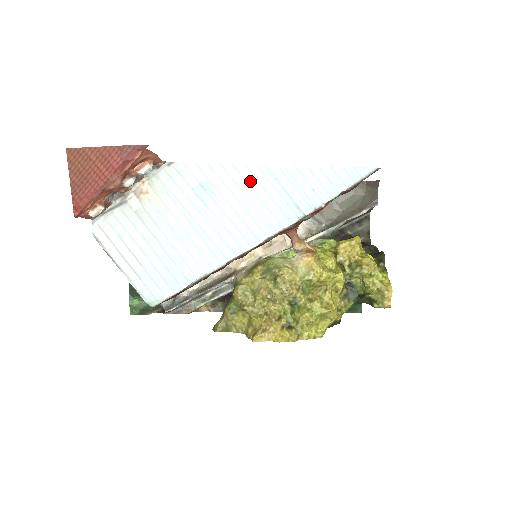
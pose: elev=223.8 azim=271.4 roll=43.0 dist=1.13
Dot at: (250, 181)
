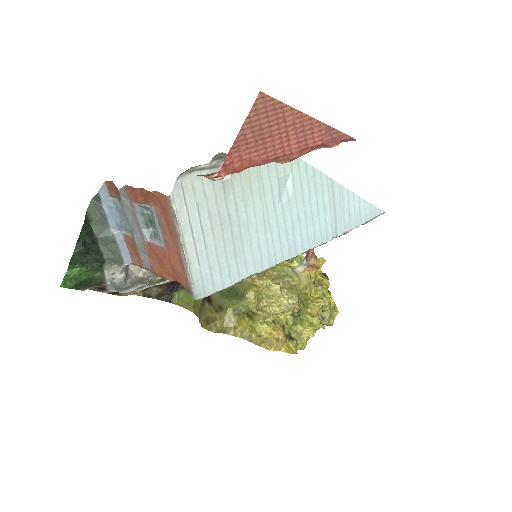
Dot at: (318, 190)
